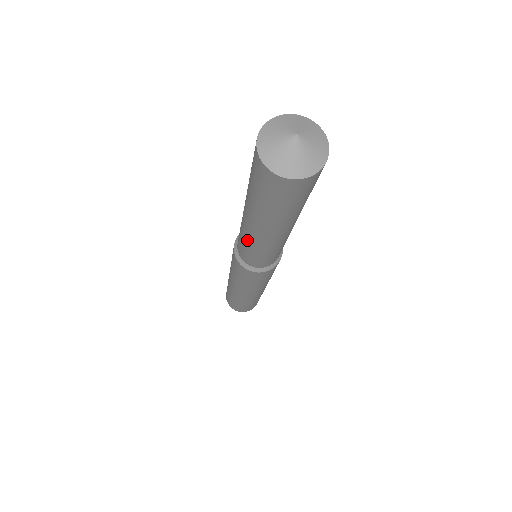
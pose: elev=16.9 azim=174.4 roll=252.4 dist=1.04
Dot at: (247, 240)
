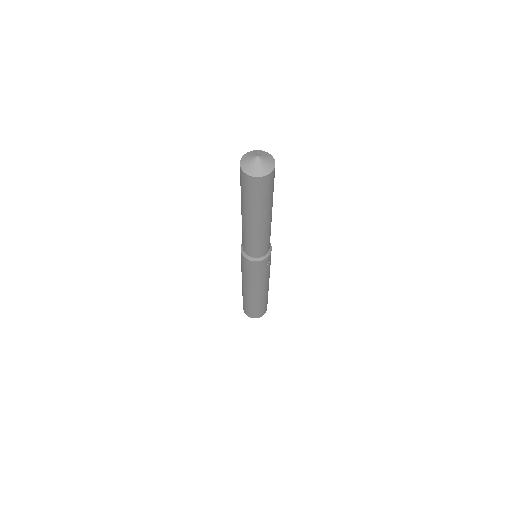
Dot at: (242, 228)
